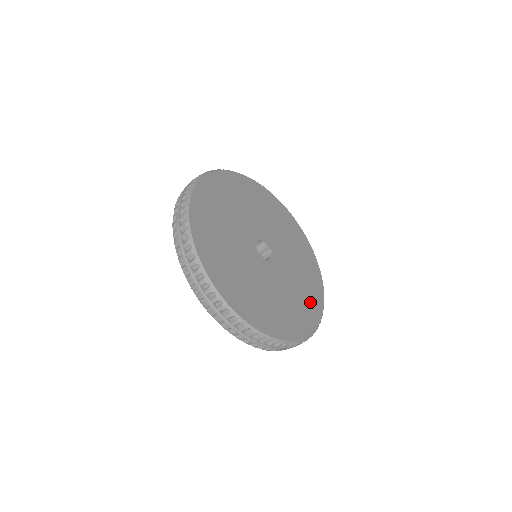
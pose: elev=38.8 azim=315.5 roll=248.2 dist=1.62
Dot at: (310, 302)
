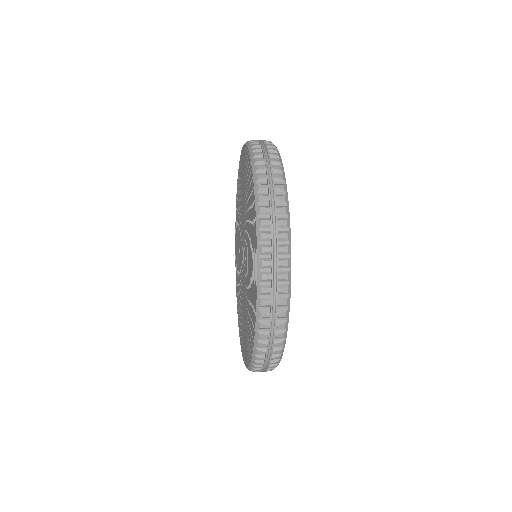
Dot at: occluded
